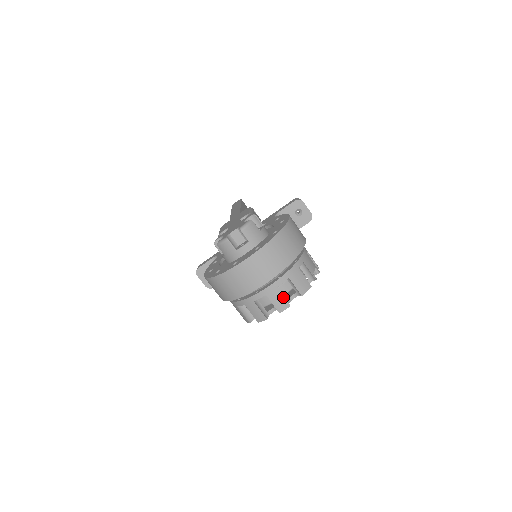
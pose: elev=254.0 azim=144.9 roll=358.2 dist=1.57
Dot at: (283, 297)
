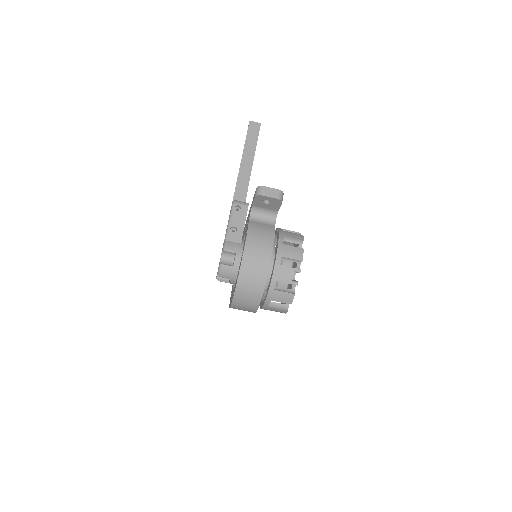
Dot at: (278, 309)
